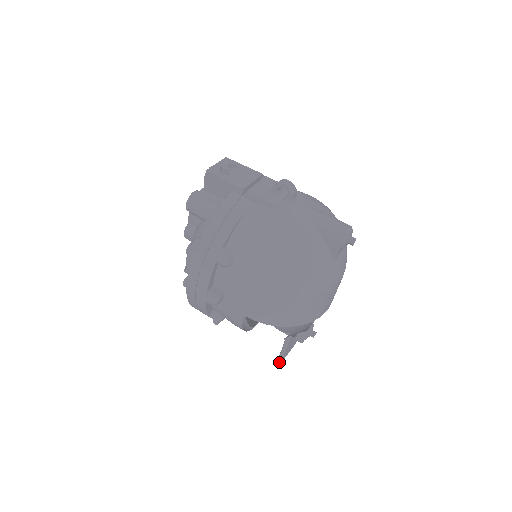
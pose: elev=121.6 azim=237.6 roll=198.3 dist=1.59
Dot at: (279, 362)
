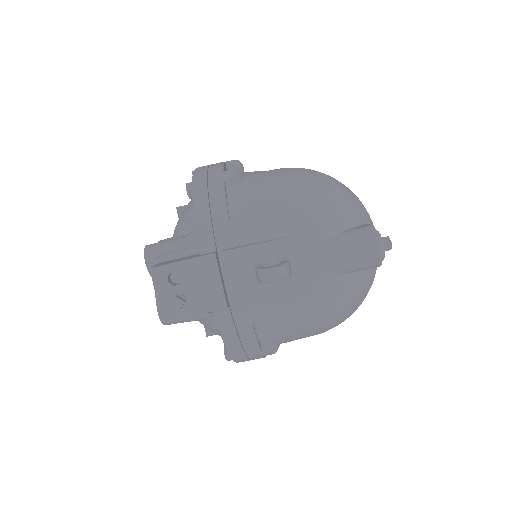
Dot at: occluded
